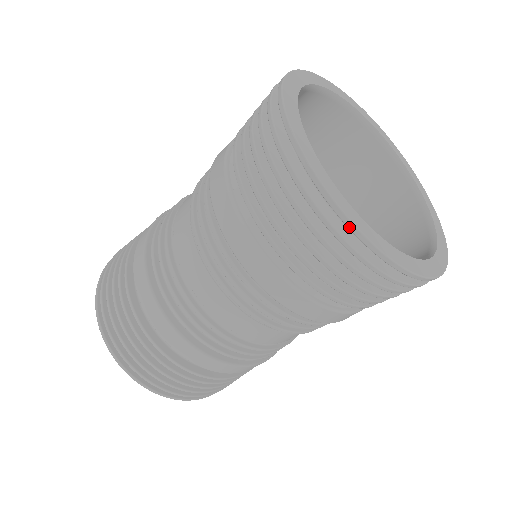
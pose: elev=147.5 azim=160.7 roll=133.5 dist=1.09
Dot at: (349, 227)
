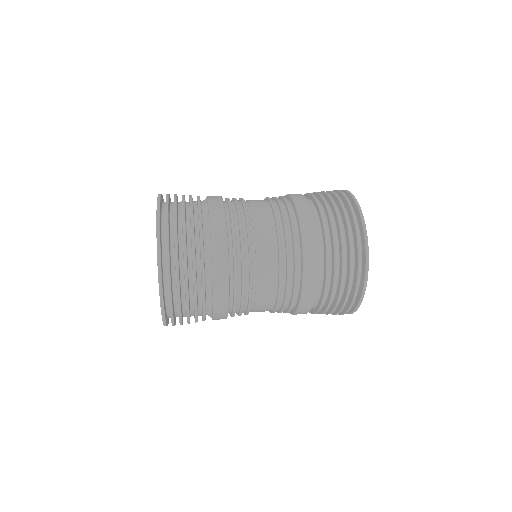
Dot at: (352, 313)
